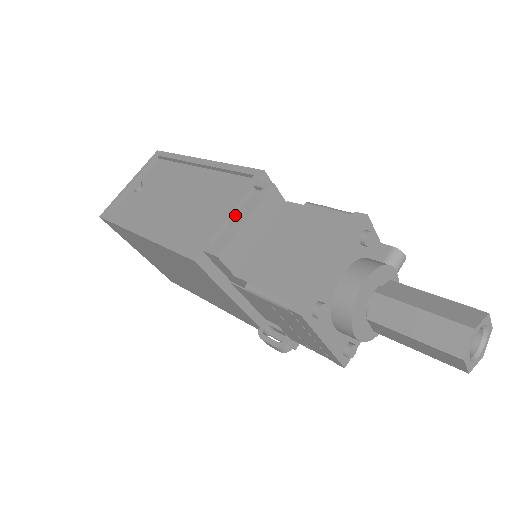
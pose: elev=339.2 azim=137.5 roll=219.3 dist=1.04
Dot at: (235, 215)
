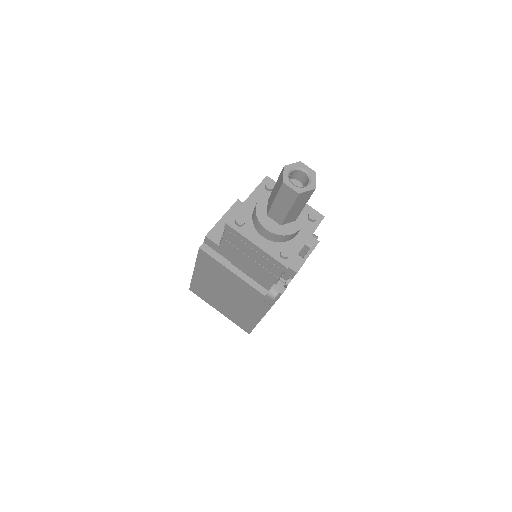
Dot at: occluded
